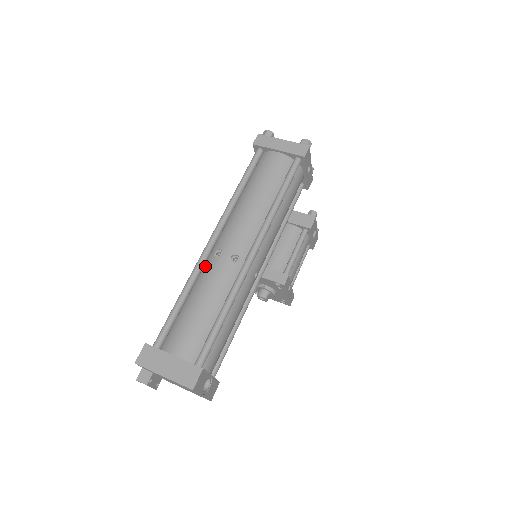
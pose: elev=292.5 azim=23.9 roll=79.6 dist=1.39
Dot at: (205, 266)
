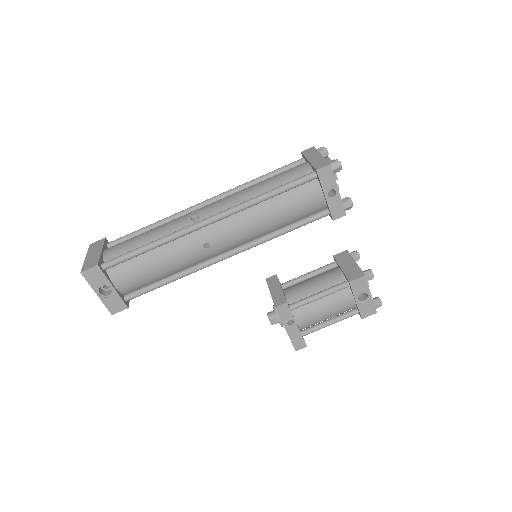
Dot at: occluded
